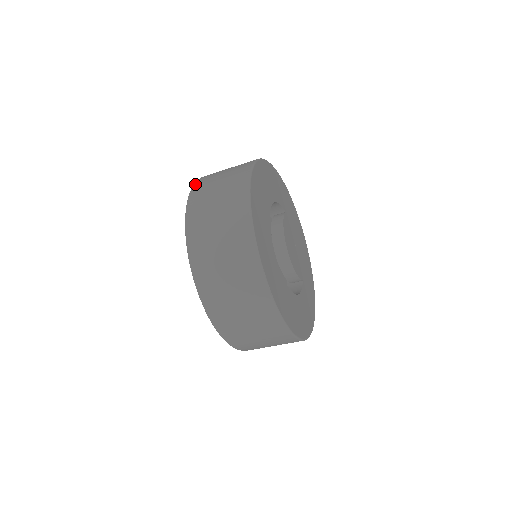
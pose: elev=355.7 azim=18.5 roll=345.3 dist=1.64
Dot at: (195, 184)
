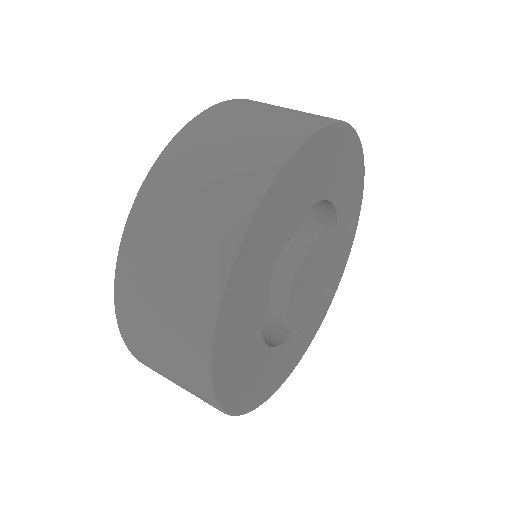
Dot at: occluded
